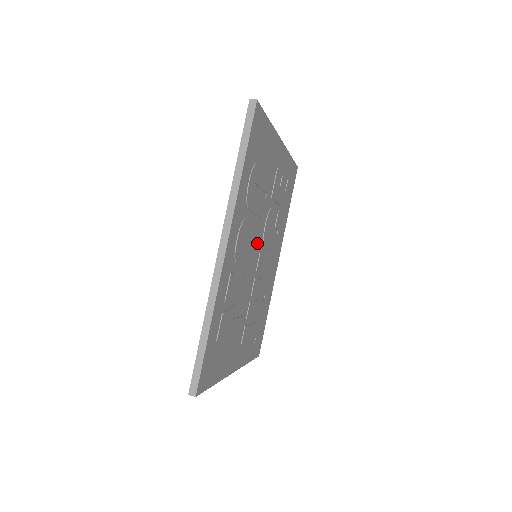
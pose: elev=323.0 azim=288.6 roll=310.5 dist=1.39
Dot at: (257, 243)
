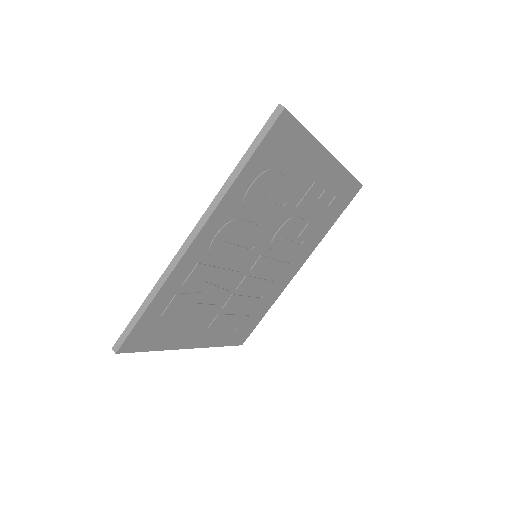
Dot at: (257, 245)
